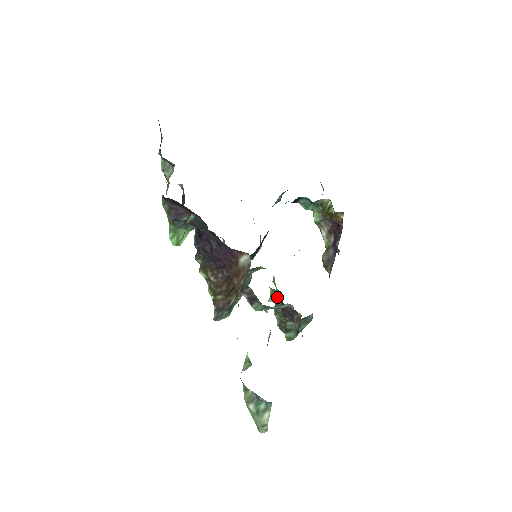
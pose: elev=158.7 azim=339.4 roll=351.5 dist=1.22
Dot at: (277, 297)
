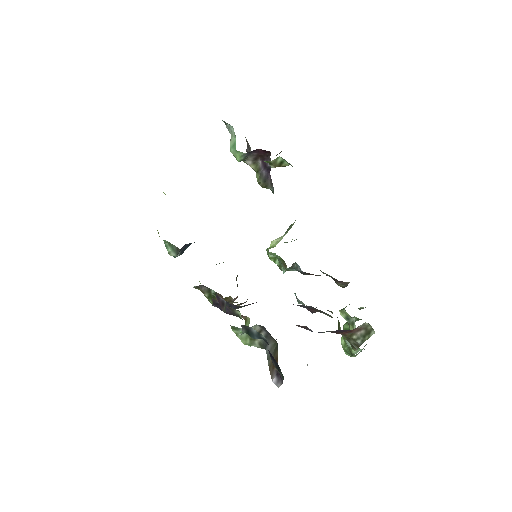
Dot at: occluded
